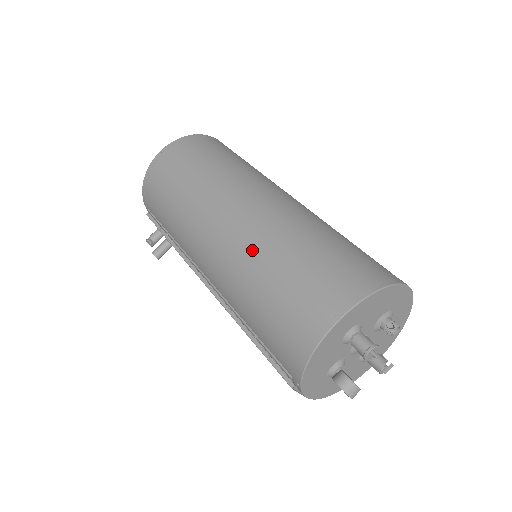
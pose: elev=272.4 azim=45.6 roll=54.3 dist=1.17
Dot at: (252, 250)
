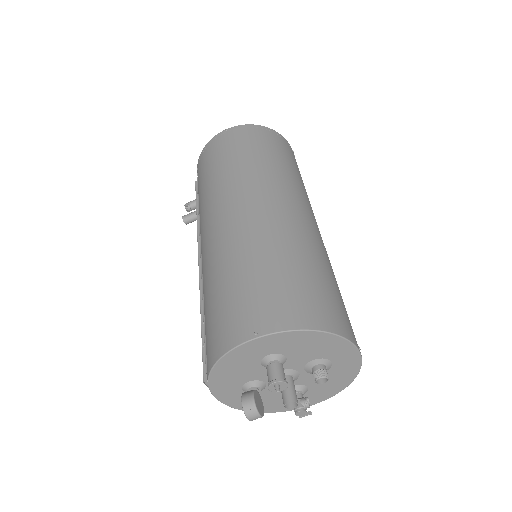
Dot at: (233, 244)
